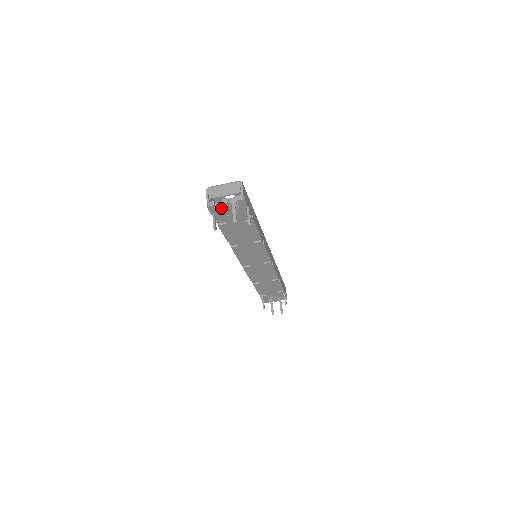
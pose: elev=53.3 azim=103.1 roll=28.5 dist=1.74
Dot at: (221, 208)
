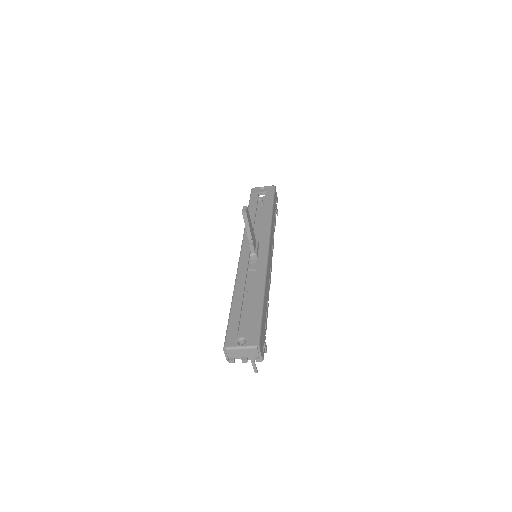
Dot at: occluded
